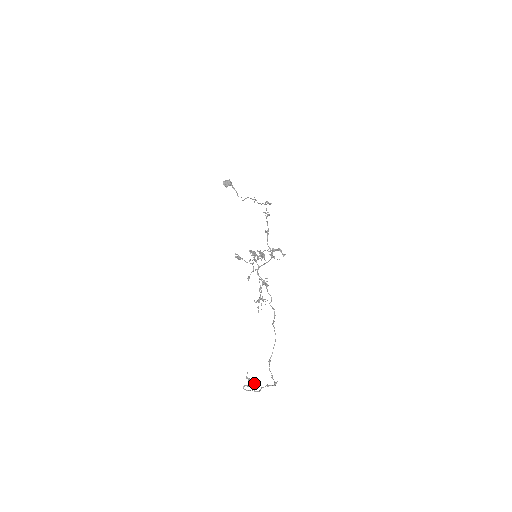
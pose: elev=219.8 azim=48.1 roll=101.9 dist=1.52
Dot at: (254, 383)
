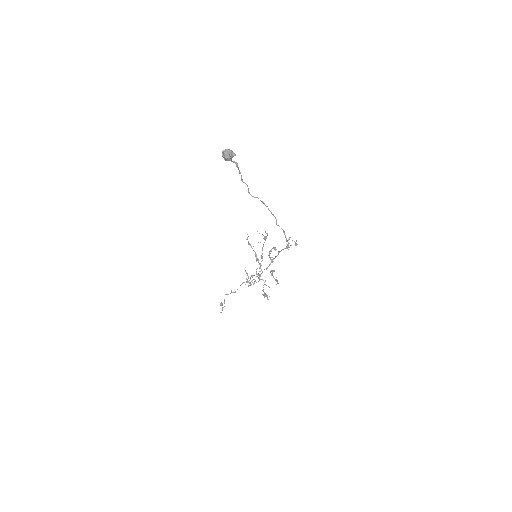
Dot at: occluded
